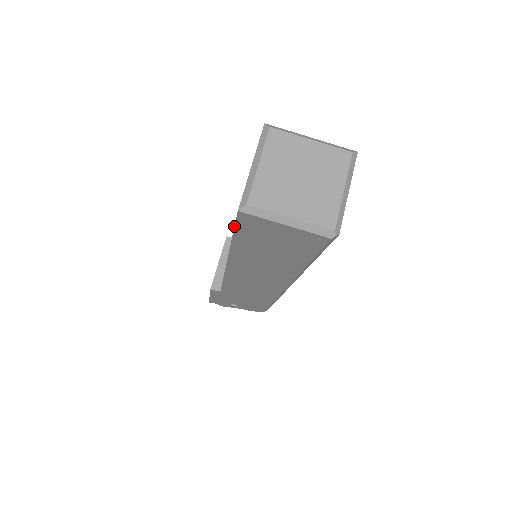
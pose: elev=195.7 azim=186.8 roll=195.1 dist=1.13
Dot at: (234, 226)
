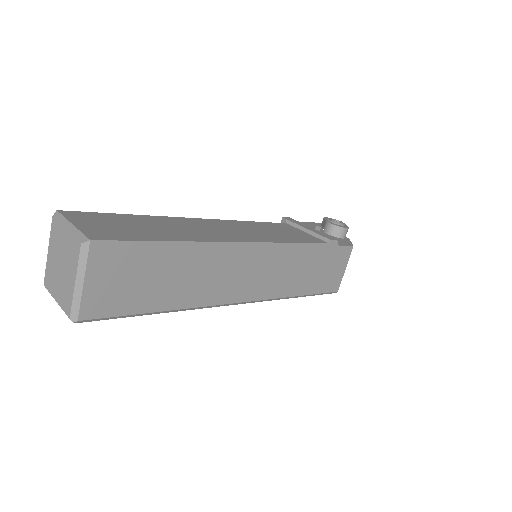
Dot at: occluded
